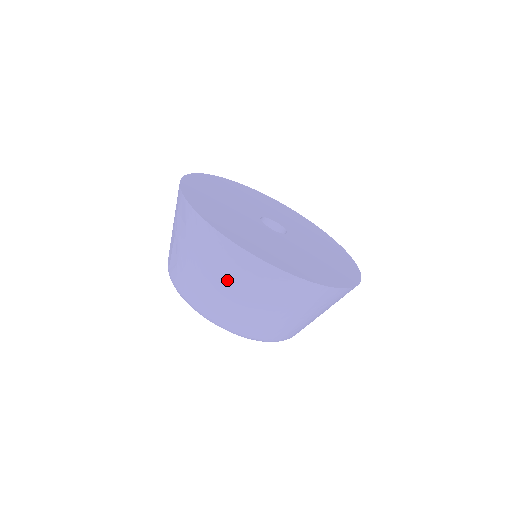
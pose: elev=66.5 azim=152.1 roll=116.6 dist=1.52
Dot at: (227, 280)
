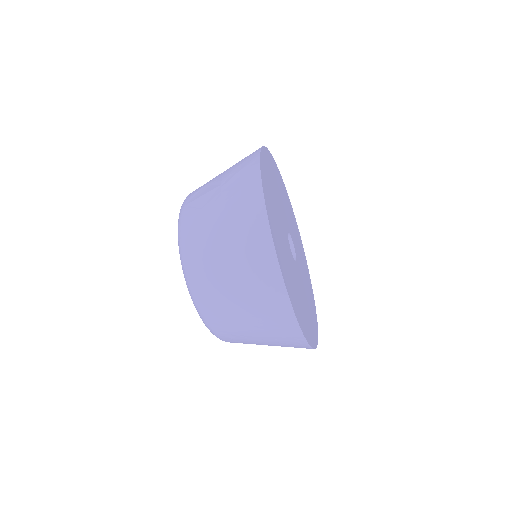
Dot at: (236, 262)
